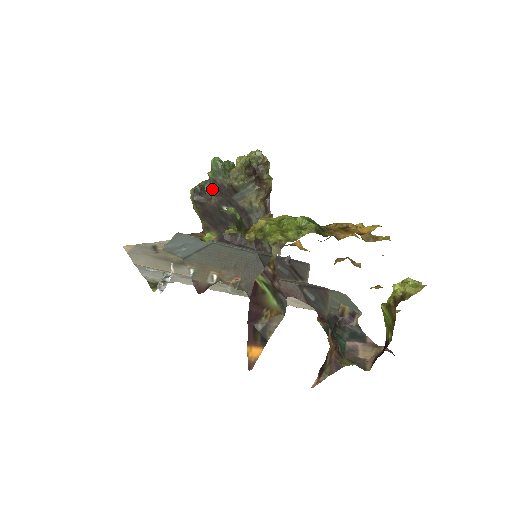
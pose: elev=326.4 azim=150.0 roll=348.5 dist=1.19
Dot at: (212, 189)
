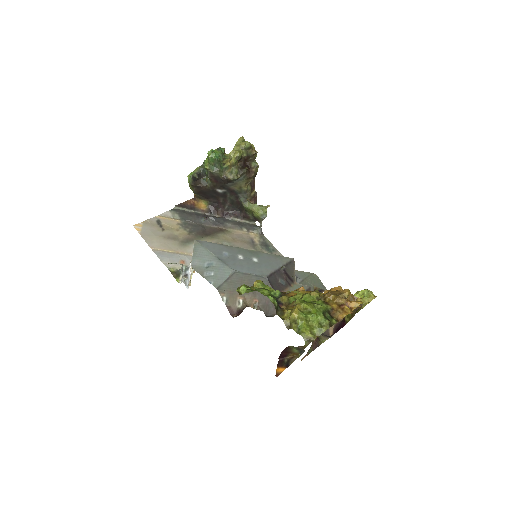
Dot at: (208, 177)
